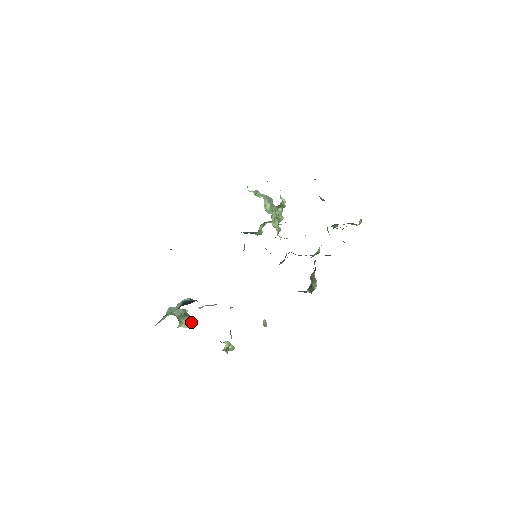
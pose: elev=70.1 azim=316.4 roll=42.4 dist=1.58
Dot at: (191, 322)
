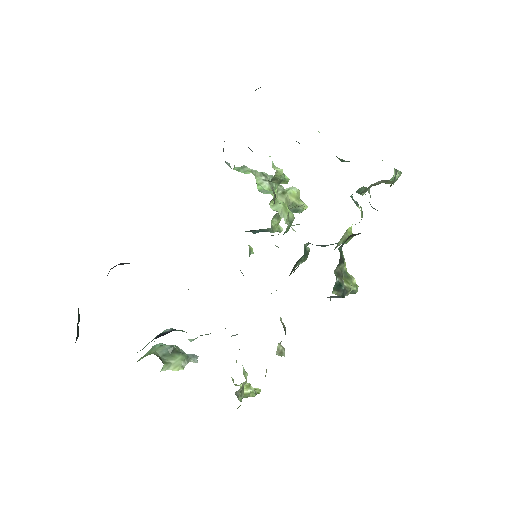
Dot at: (189, 361)
